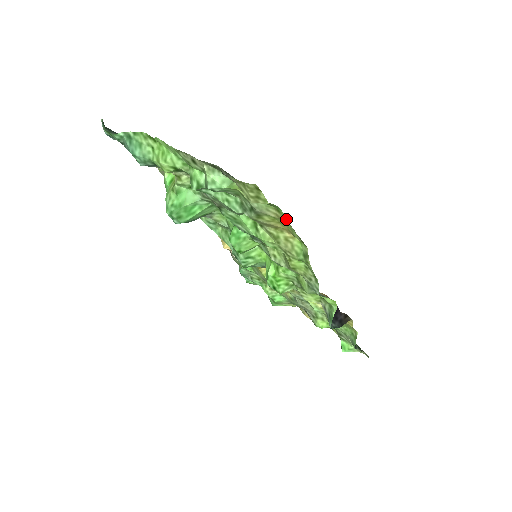
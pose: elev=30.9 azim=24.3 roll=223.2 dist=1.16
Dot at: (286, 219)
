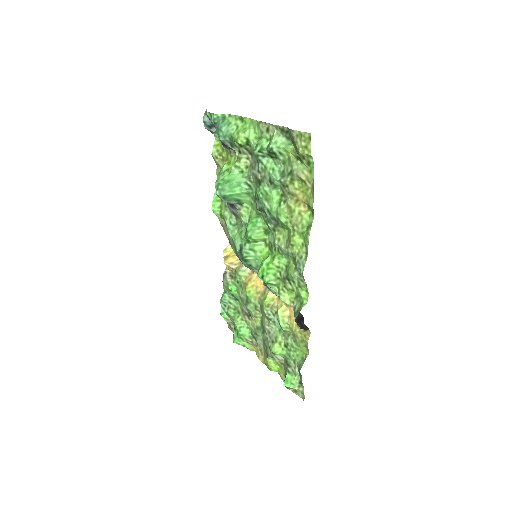
Dot at: (313, 180)
